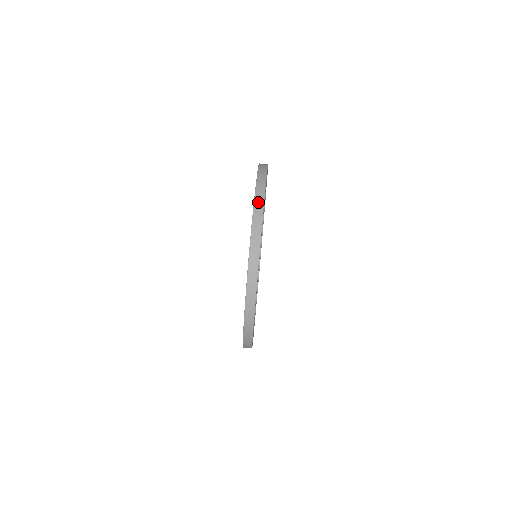
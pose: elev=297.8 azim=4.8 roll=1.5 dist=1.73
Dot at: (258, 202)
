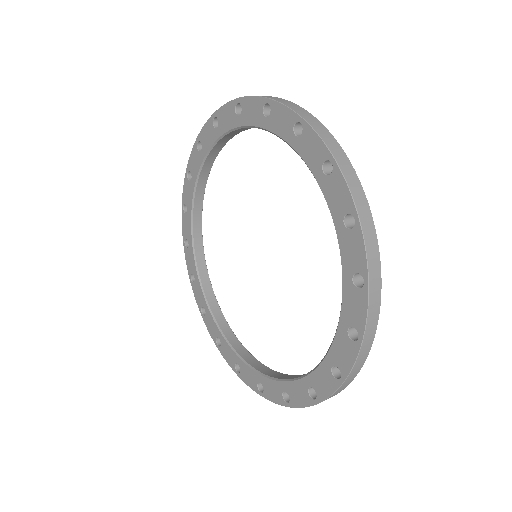
Dot at: (374, 307)
